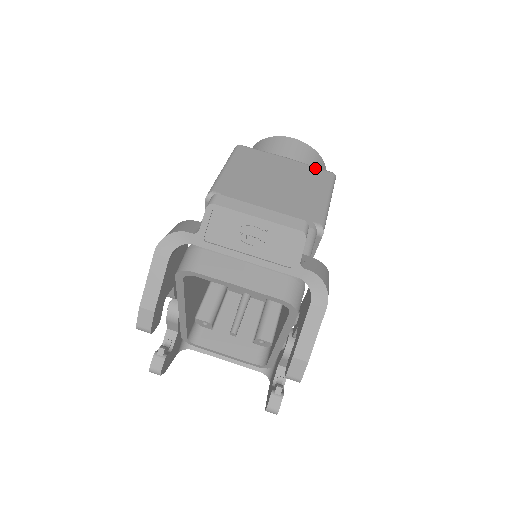
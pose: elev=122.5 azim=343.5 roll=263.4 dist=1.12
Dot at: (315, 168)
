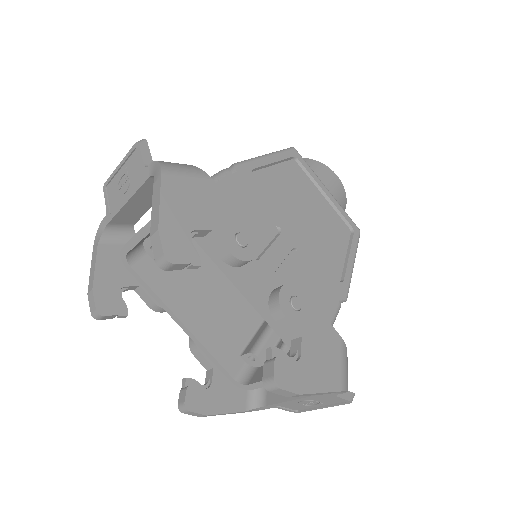
Dot at: occluded
